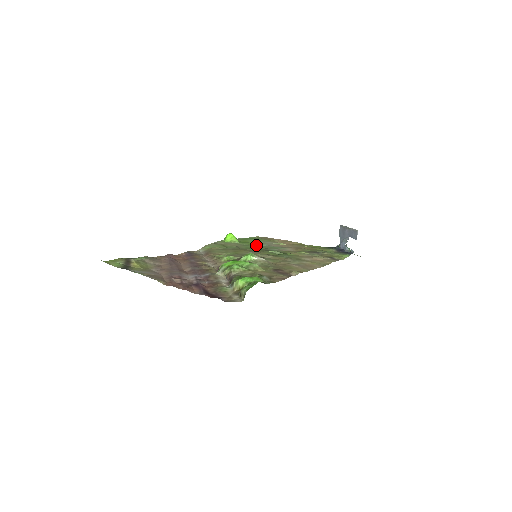
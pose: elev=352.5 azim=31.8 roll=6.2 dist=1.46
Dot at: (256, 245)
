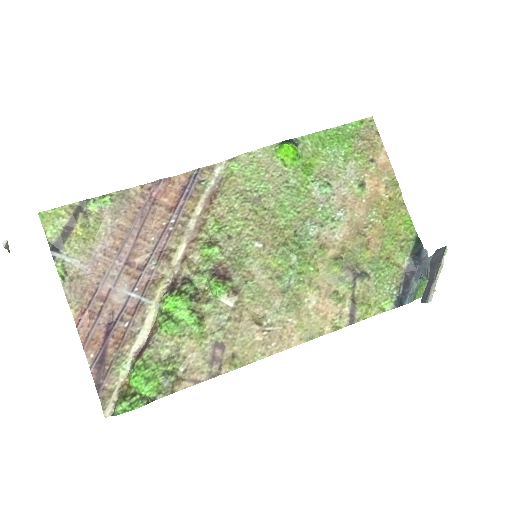
Dot at: (308, 191)
